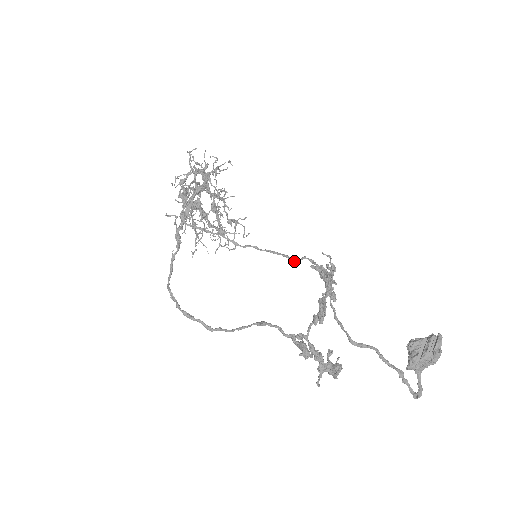
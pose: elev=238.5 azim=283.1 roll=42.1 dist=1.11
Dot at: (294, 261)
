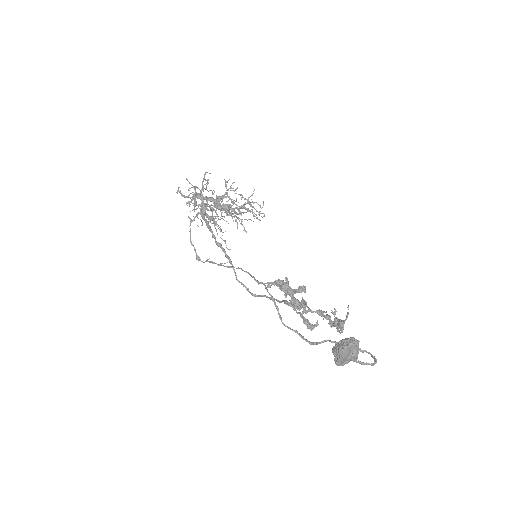
Dot at: (259, 283)
